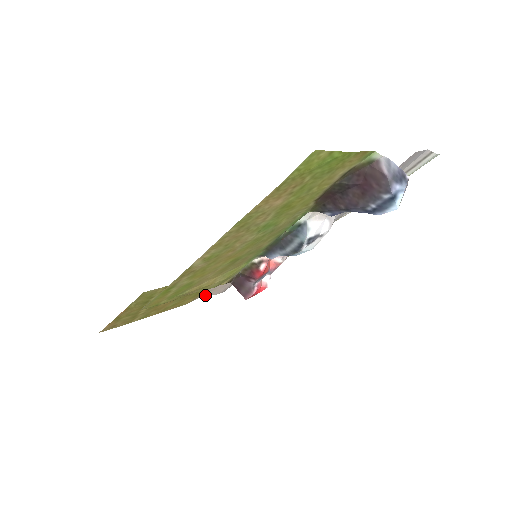
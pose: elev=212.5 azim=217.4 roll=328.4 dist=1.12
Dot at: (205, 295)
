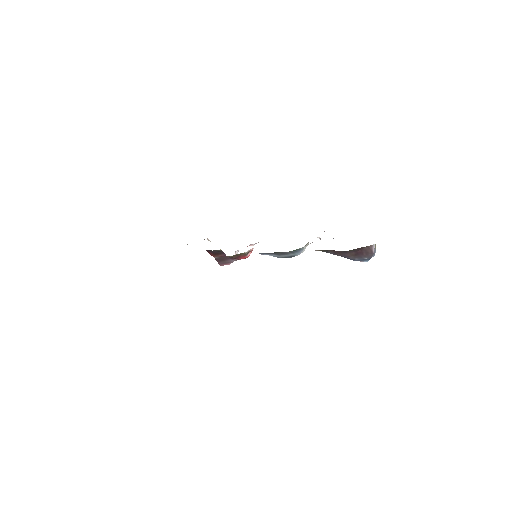
Dot at: occluded
